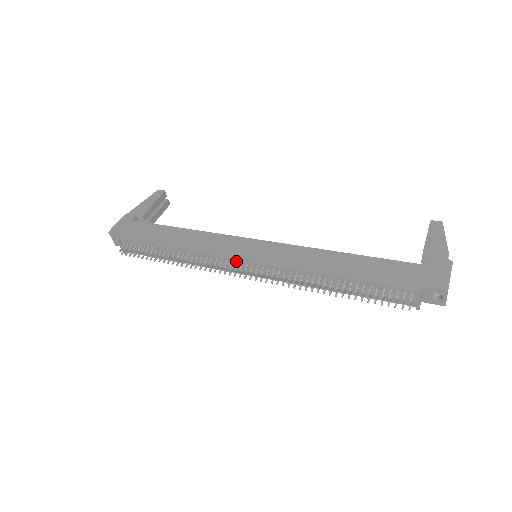
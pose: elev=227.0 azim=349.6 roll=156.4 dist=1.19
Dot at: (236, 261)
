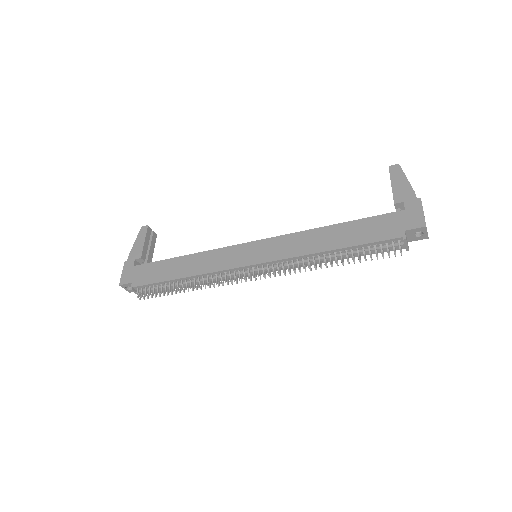
Dot at: (242, 269)
